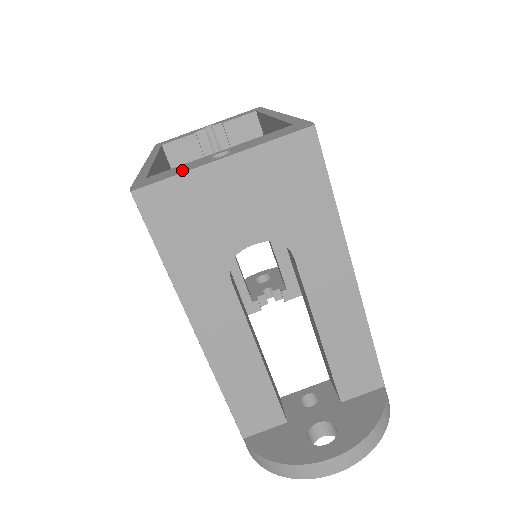
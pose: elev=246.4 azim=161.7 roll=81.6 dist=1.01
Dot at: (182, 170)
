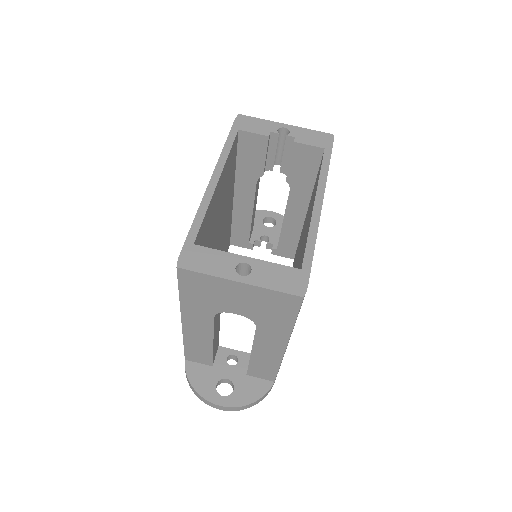
Dot at: (214, 269)
